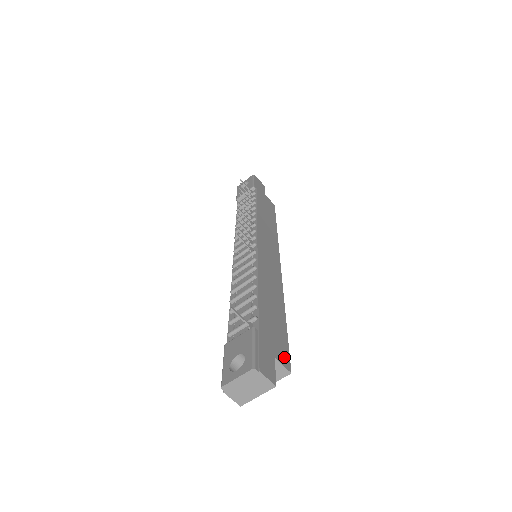
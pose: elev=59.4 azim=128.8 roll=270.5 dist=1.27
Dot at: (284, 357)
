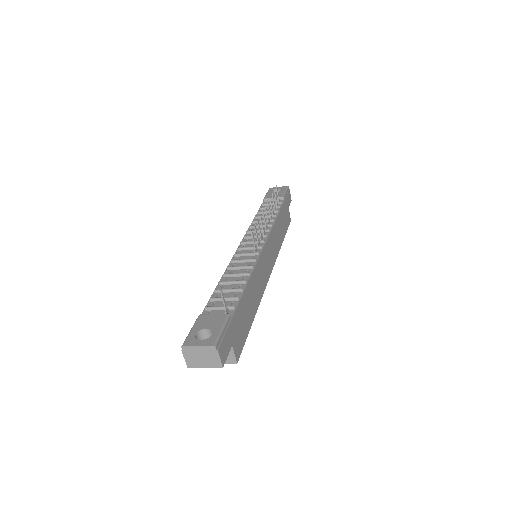
Dot at: (238, 349)
